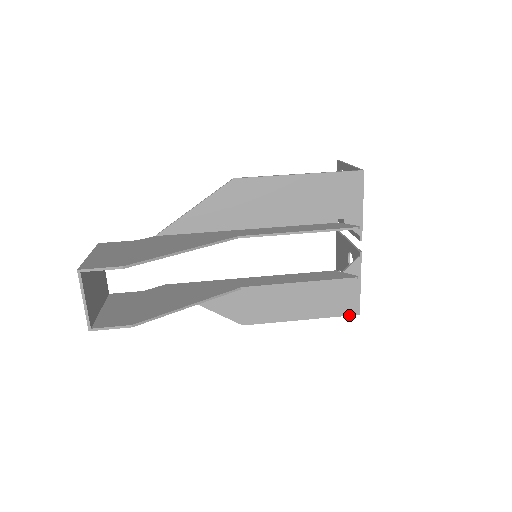
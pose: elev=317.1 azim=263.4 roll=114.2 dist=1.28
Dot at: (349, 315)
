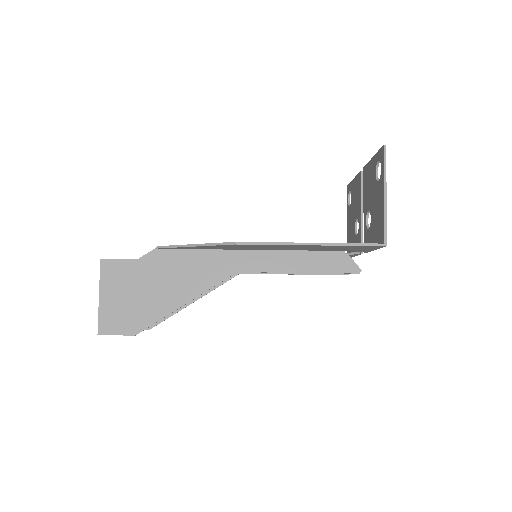
Dot at: occluded
